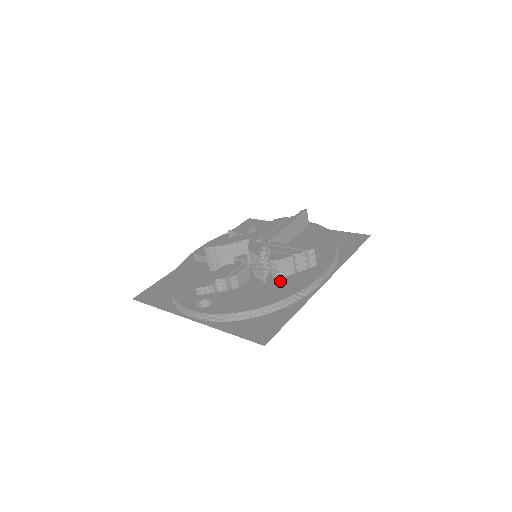
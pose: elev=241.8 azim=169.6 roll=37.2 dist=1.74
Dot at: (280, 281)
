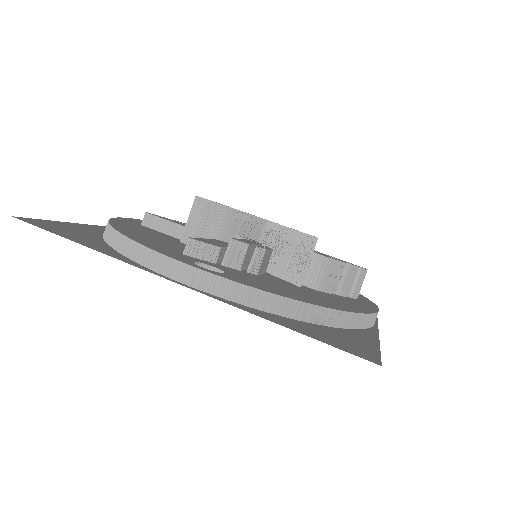
Dot at: (323, 293)
